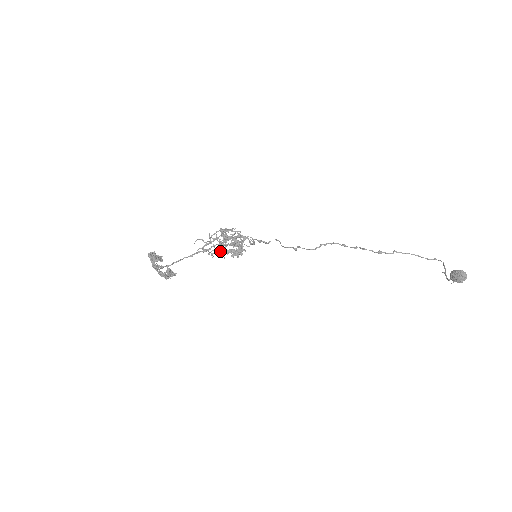
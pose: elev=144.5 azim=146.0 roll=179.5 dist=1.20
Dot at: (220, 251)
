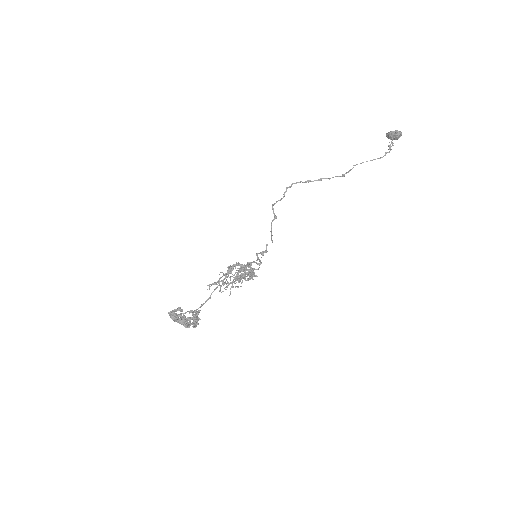
Dot at: occluded
